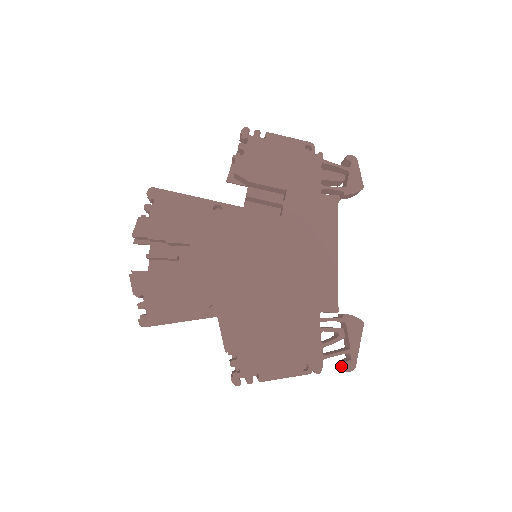
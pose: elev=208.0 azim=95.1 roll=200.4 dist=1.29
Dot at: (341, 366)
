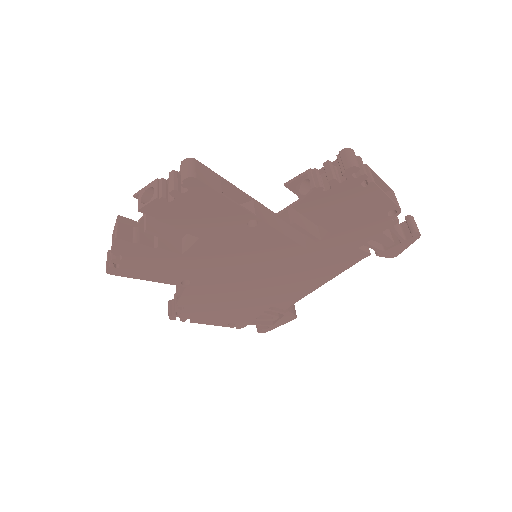
Dot at: occluded
